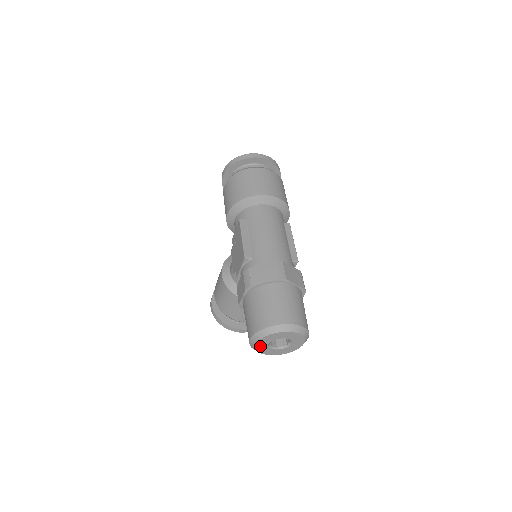
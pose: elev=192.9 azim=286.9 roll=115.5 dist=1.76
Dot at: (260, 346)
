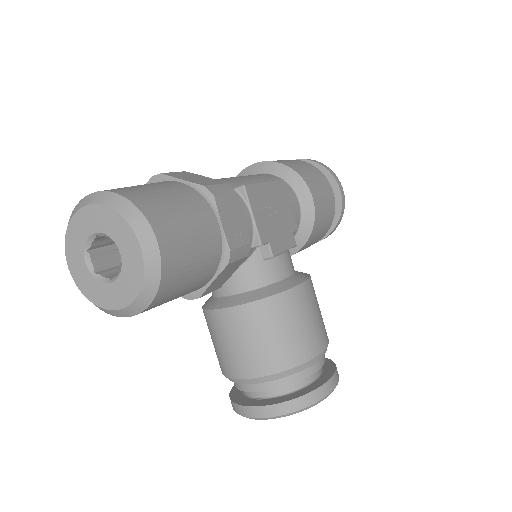
Dot at: (80, 277)
